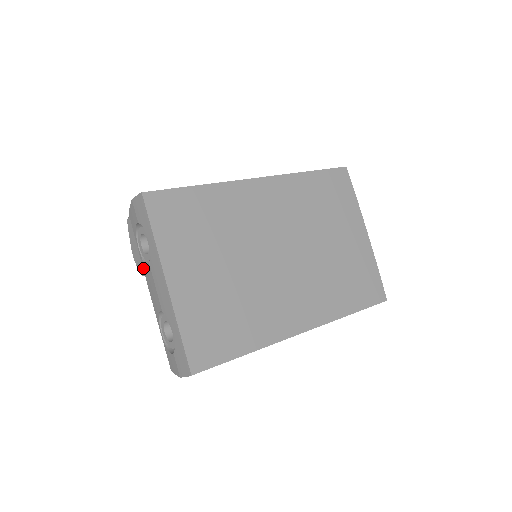
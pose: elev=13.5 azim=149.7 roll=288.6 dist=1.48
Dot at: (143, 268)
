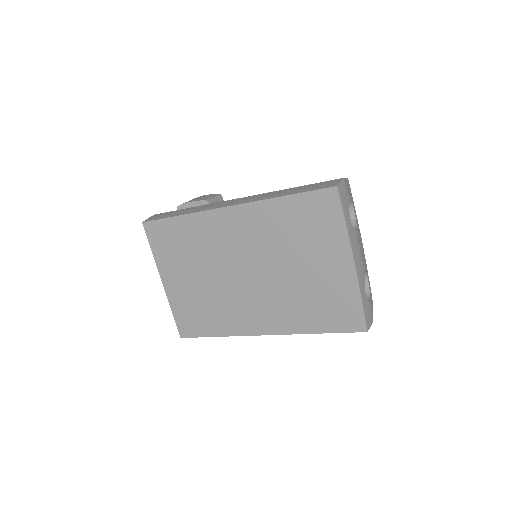
Dot at: occluded
